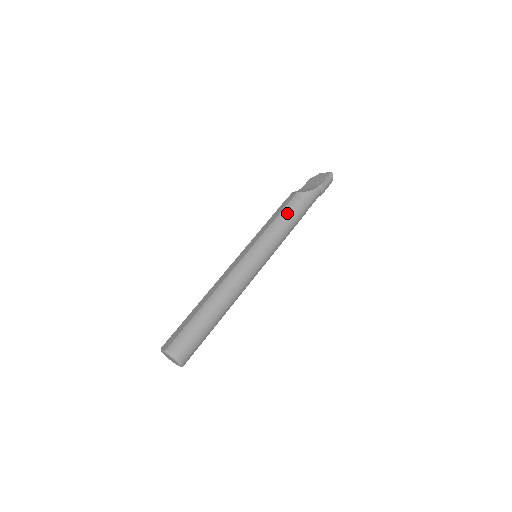
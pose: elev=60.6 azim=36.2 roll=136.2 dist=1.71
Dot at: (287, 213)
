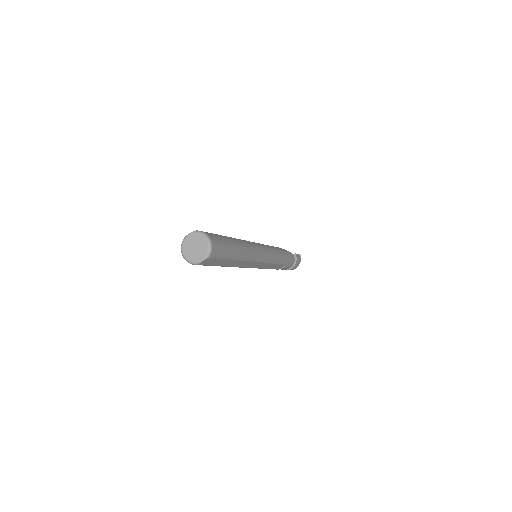
Dot at: (276, 247)
